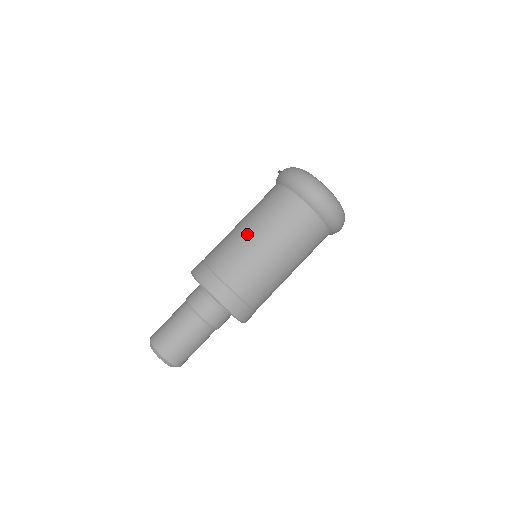
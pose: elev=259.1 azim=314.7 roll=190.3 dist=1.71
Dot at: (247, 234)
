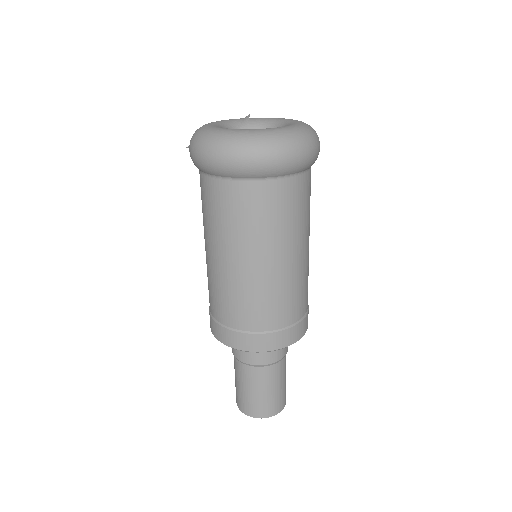
Dot at: (217, 263)
